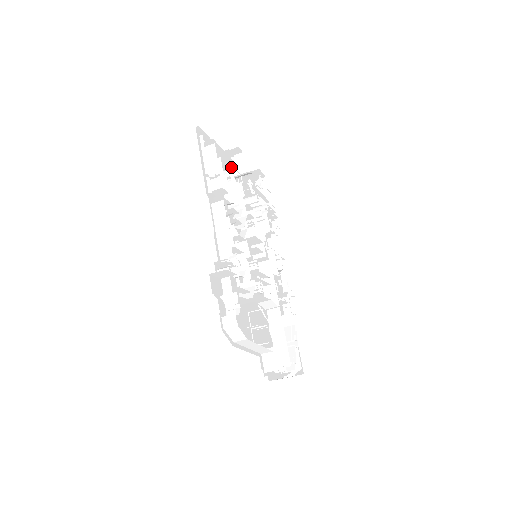
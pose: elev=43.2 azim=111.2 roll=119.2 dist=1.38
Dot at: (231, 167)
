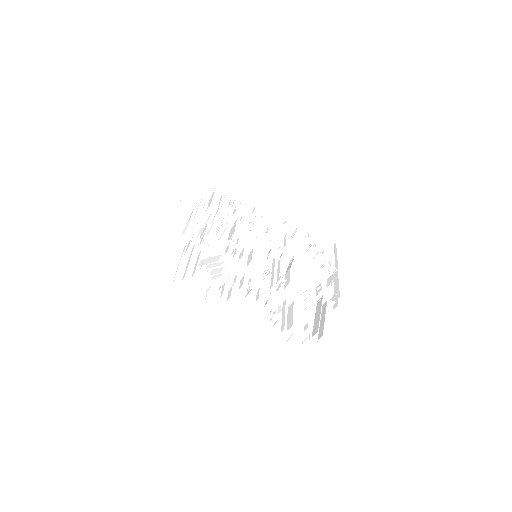
Dot at: occluded
